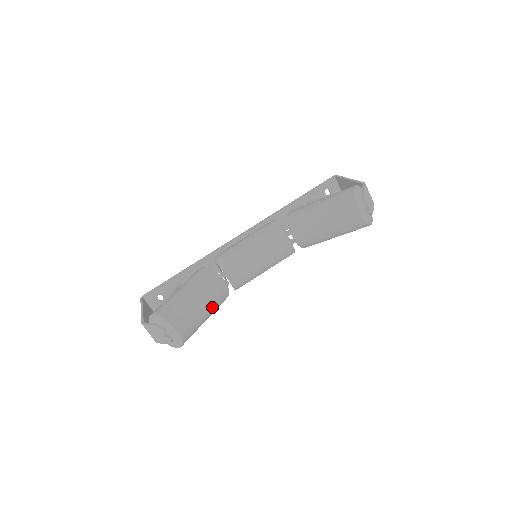
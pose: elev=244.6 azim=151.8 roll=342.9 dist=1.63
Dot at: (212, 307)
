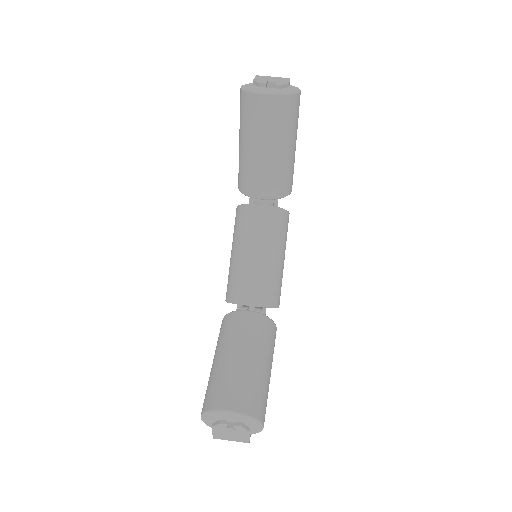
Dot at: (256, 348)
